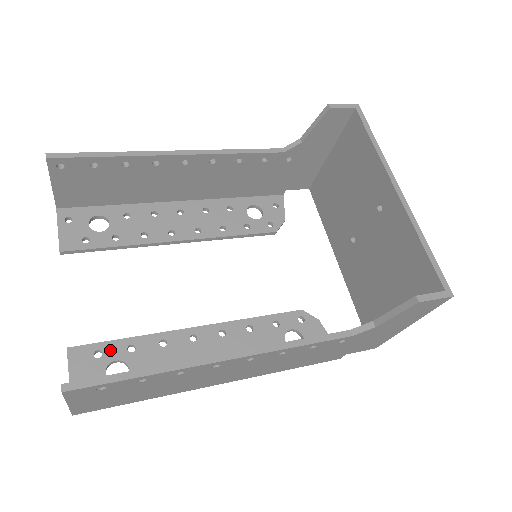
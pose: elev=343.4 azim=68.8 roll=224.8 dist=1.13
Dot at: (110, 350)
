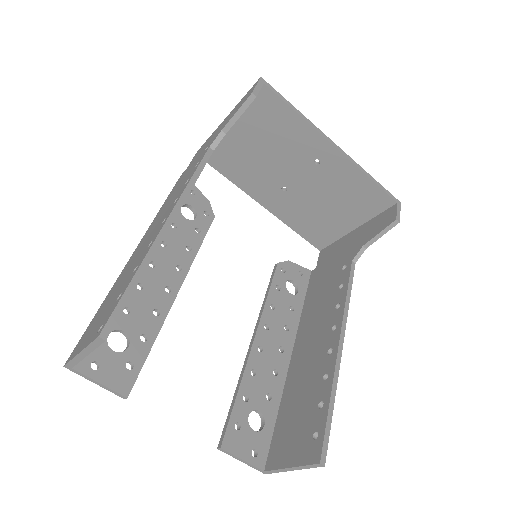
Dot at: (239, 415)
